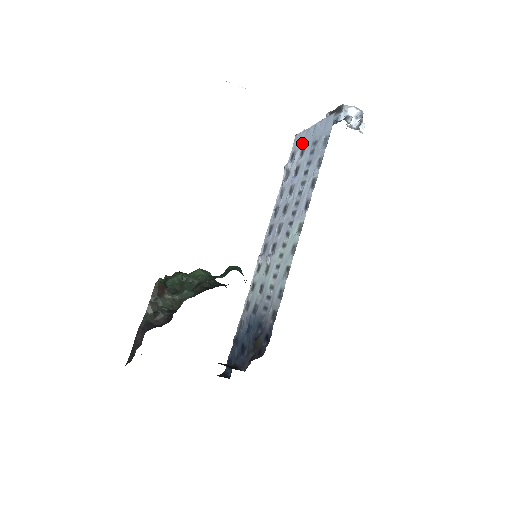
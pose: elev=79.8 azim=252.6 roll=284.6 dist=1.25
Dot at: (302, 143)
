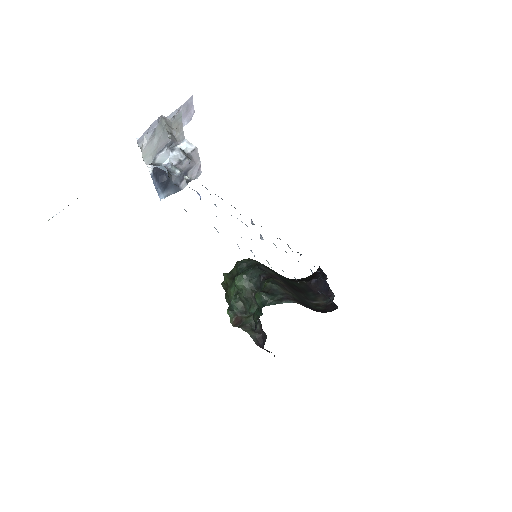
Dot at: occluded
